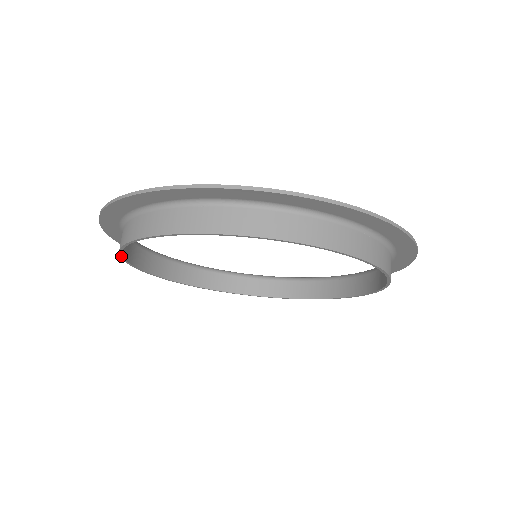
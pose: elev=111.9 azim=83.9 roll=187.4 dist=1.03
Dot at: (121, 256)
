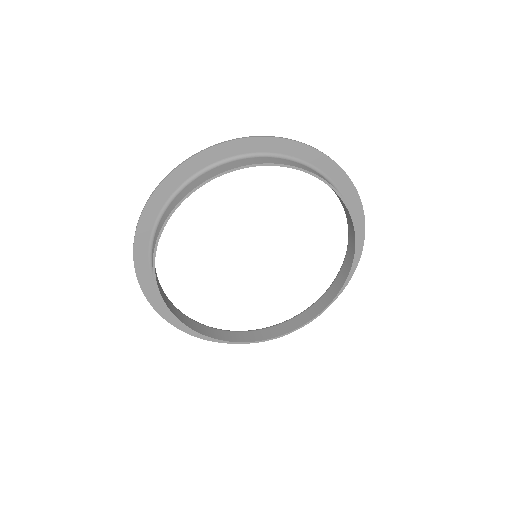
Dot at: (153, 265)
